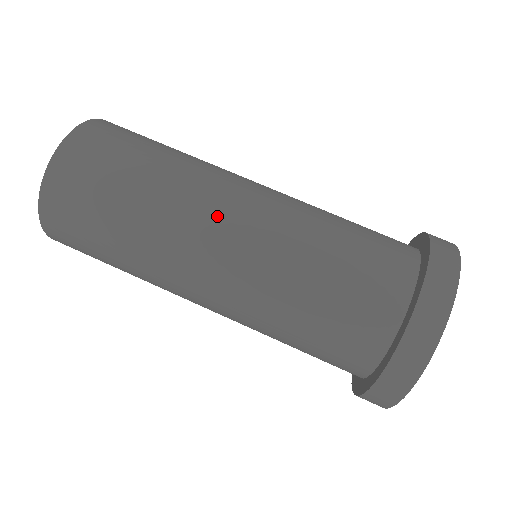
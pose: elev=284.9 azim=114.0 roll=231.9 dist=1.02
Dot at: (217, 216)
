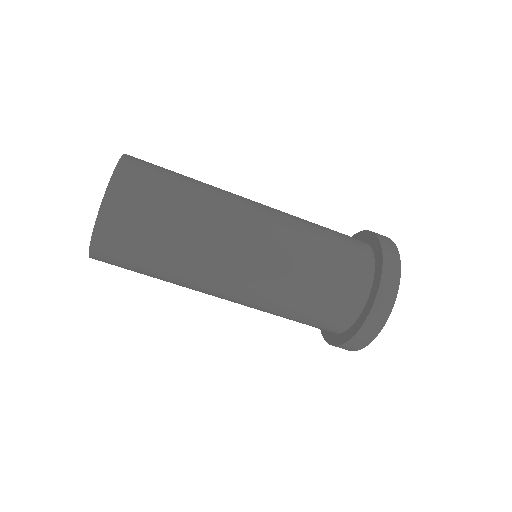
Dot at: (216, 296)
